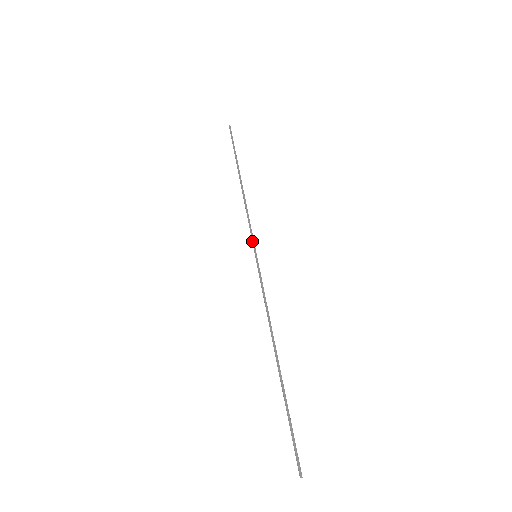
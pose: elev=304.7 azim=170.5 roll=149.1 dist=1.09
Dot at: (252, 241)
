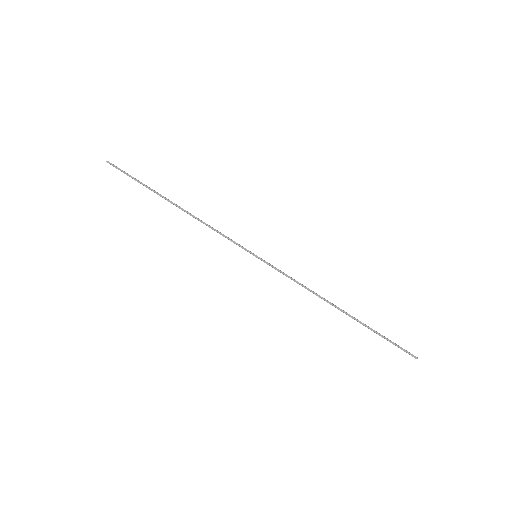
Dot at: occluded
